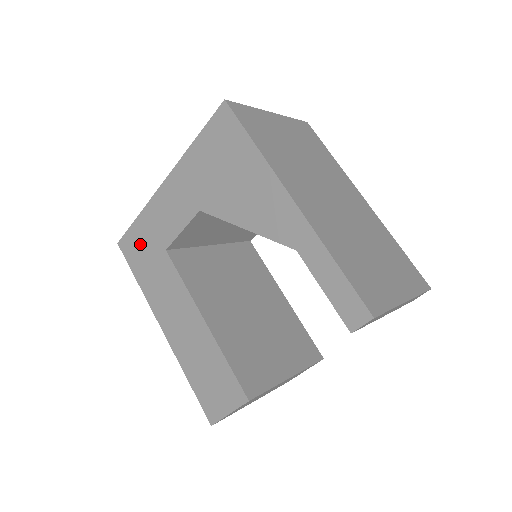
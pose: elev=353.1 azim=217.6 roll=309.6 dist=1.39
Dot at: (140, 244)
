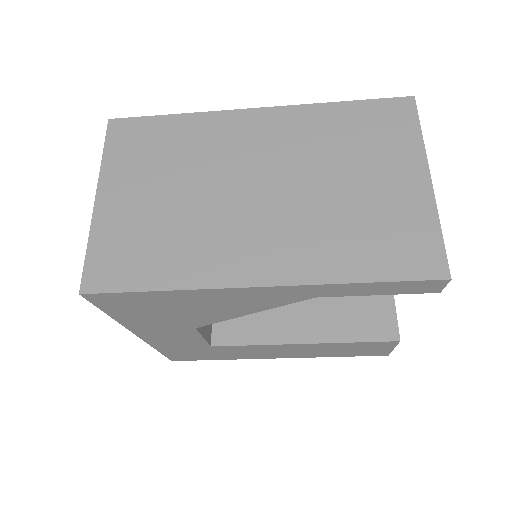
Dot at: (187, 354)
